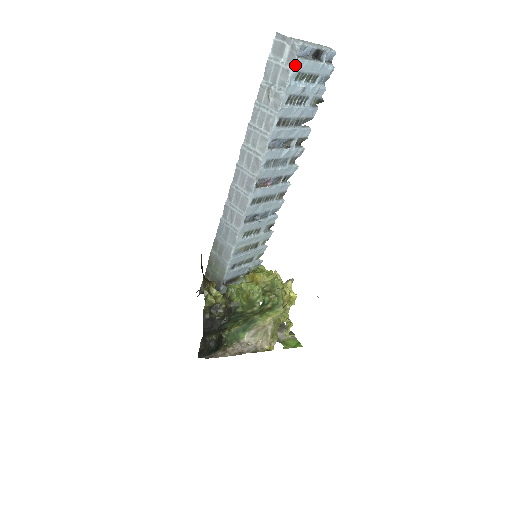
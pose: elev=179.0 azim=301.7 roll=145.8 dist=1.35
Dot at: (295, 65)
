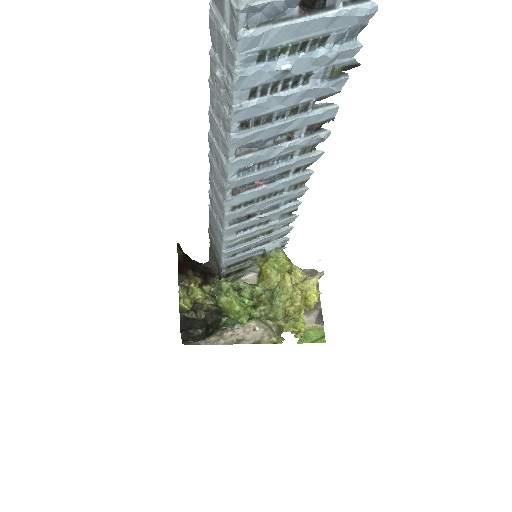
Dot at: (242, 45)
